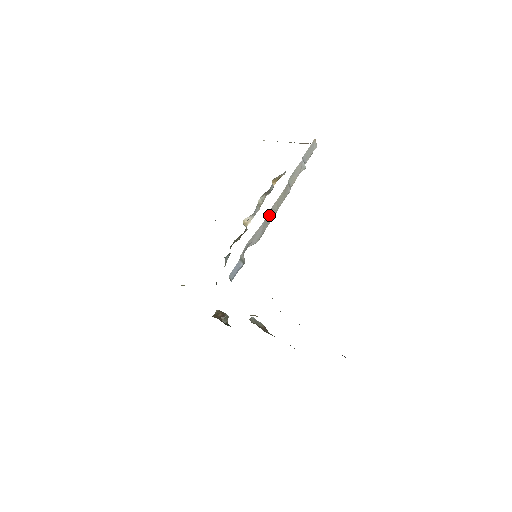
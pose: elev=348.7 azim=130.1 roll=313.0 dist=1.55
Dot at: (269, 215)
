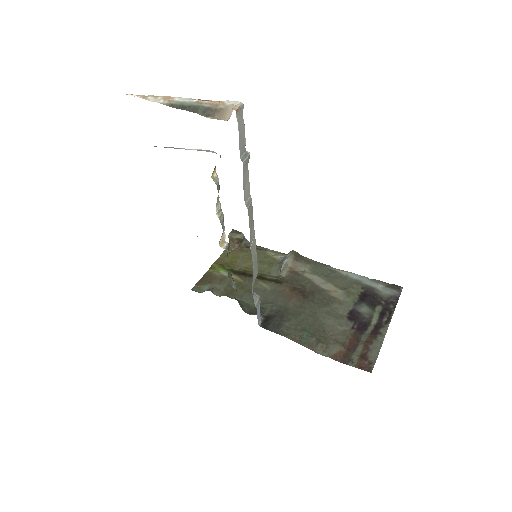
Dot at: (252, 253)
